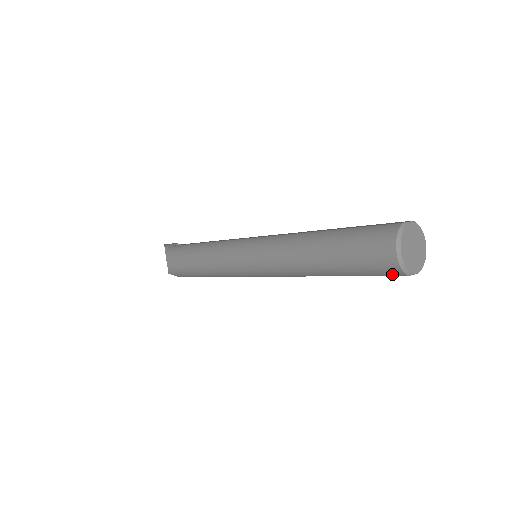
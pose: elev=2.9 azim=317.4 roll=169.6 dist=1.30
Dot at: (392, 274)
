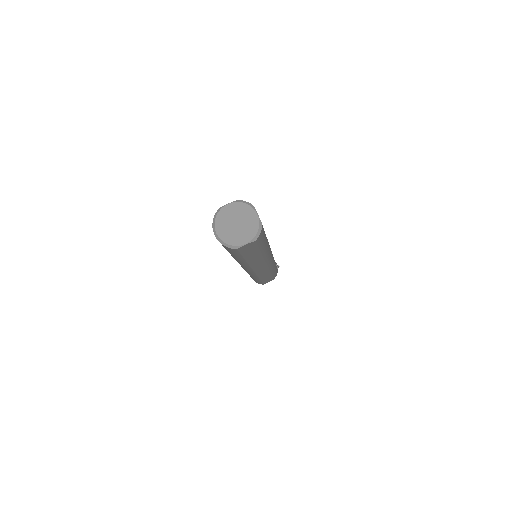
Dot at: (234, 251)
